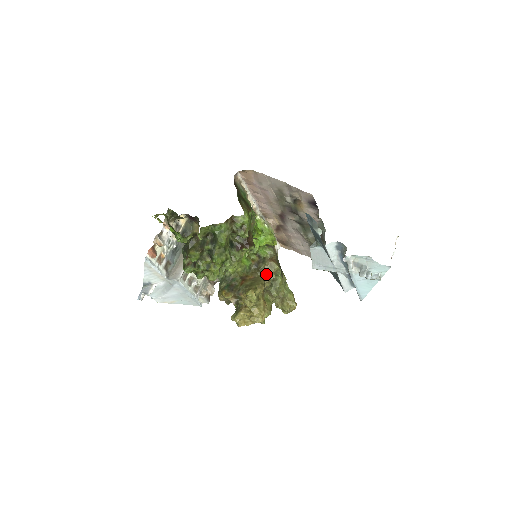
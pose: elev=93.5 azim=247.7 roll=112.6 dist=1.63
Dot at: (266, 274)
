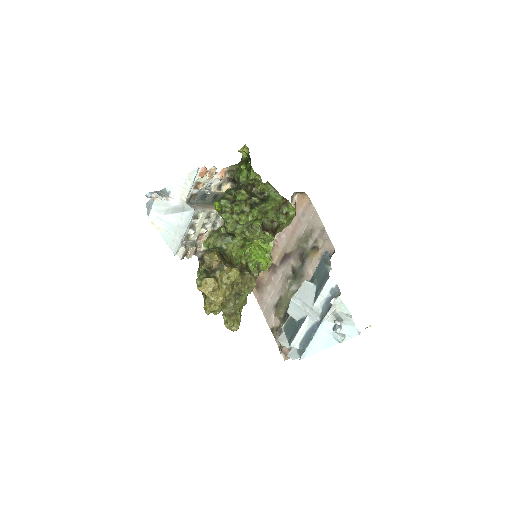
Dot at: (243, 281)
